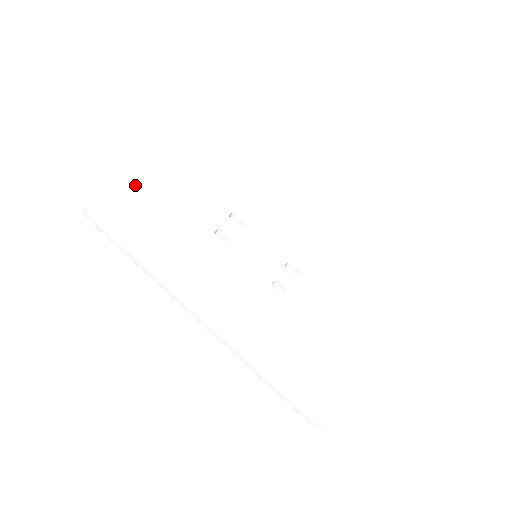
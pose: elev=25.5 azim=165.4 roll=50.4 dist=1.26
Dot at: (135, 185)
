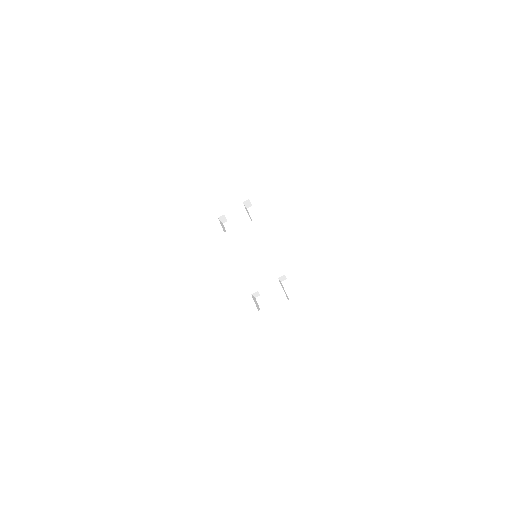
Dot at: (168, 151)
